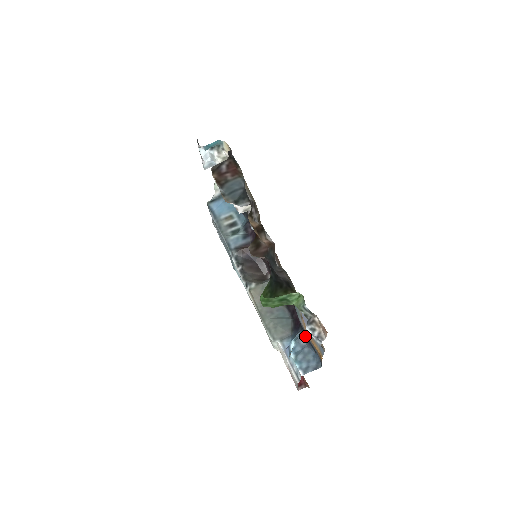
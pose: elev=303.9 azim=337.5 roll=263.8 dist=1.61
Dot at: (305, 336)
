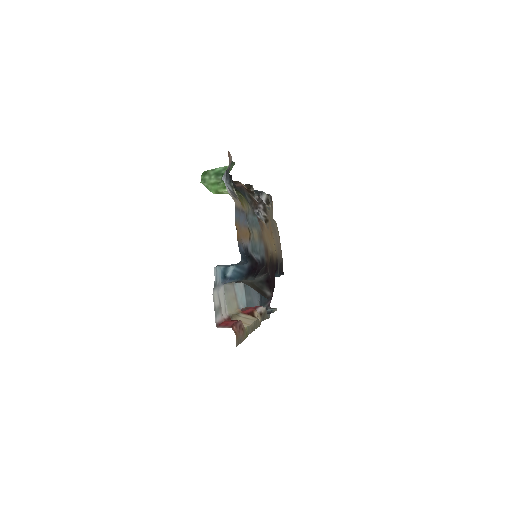
Dot at: occluded
